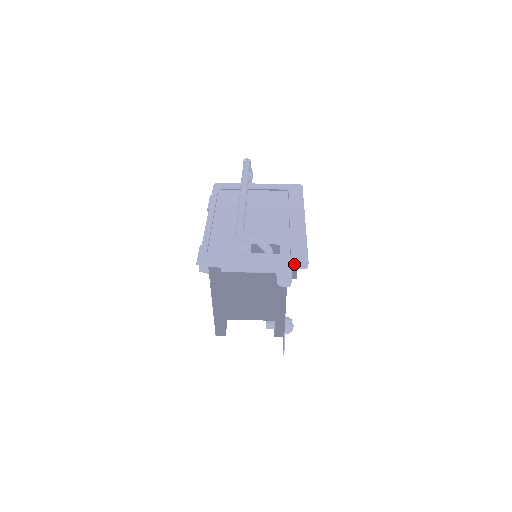
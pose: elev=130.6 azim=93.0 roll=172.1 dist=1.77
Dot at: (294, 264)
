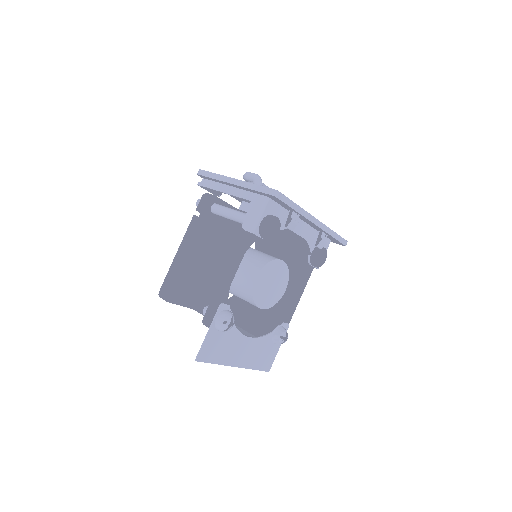
Dot at: (265, 187)
